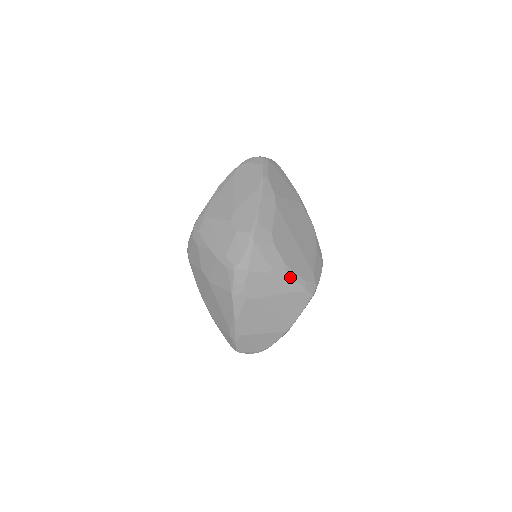
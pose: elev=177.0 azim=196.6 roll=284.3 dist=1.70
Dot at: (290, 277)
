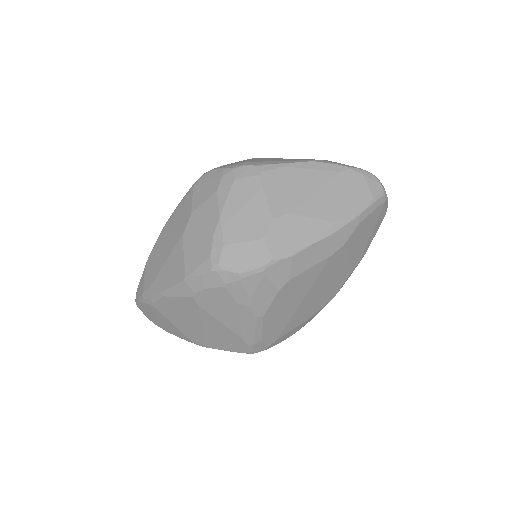
Dot at: (253, 327)
